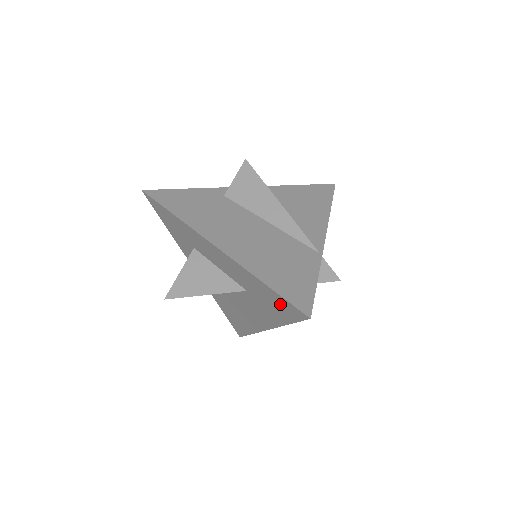
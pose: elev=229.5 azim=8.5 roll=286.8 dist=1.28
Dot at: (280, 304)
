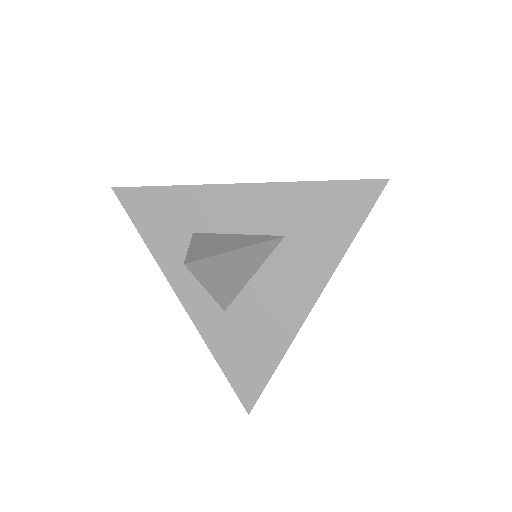
Dot at: (343, 201)
